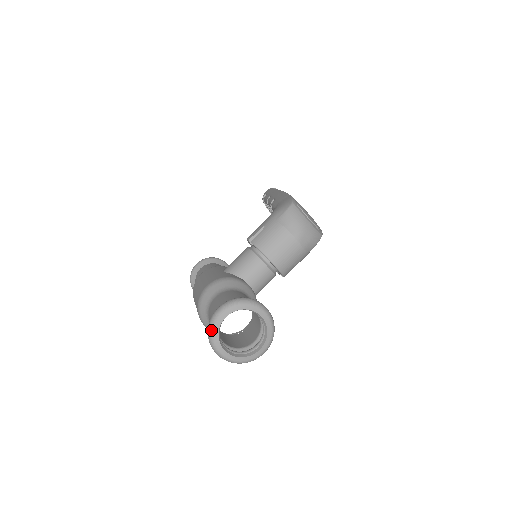
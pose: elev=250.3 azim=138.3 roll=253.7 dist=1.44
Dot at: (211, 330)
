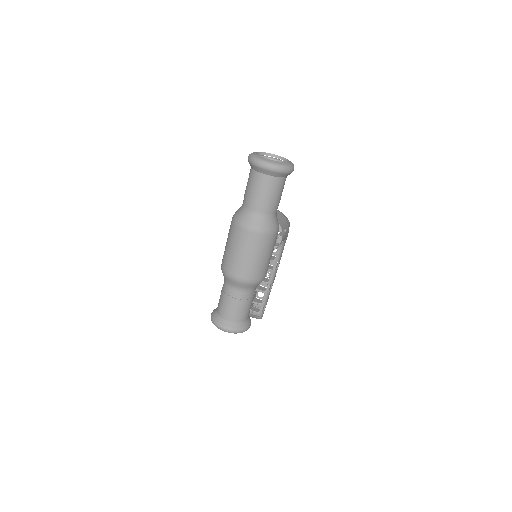
Dot at: (252, 156)
